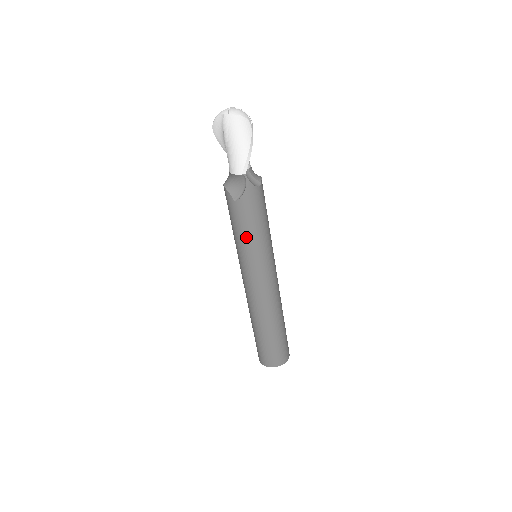
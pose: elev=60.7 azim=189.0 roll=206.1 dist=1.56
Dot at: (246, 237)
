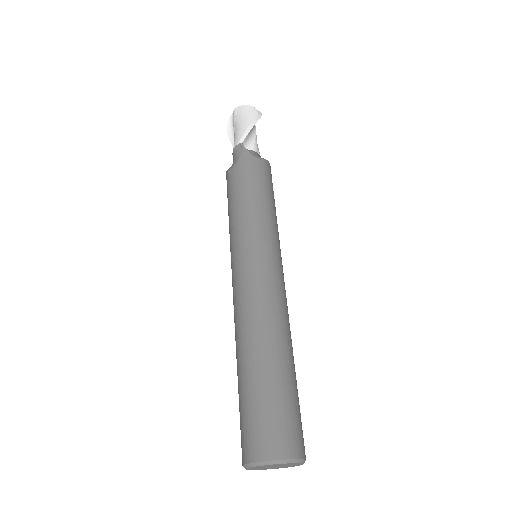
Dot at: (236, 211)
